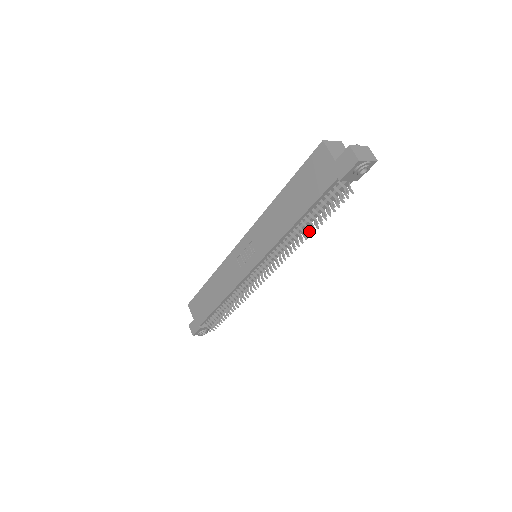
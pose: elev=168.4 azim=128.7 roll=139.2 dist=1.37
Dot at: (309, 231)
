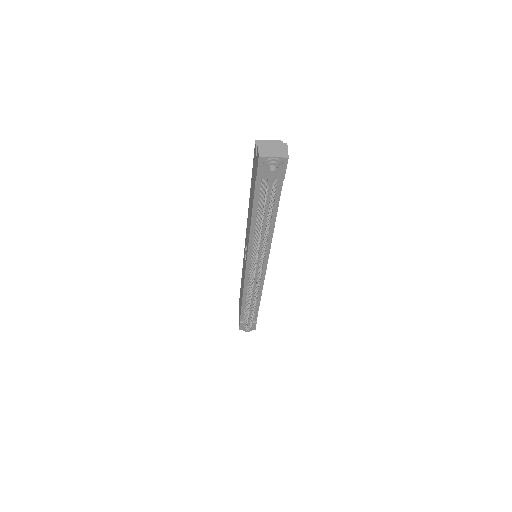
Dot at: (260, 230)
